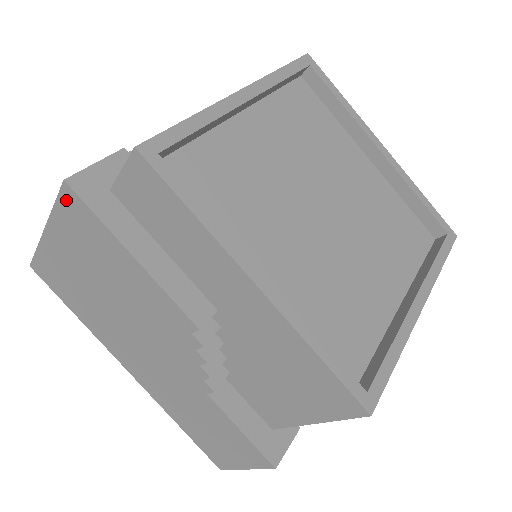
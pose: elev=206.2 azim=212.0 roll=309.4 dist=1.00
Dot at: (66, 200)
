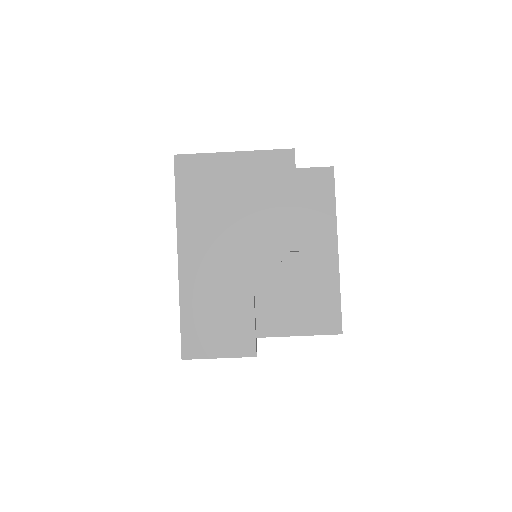
Dot at: (282, 155)
